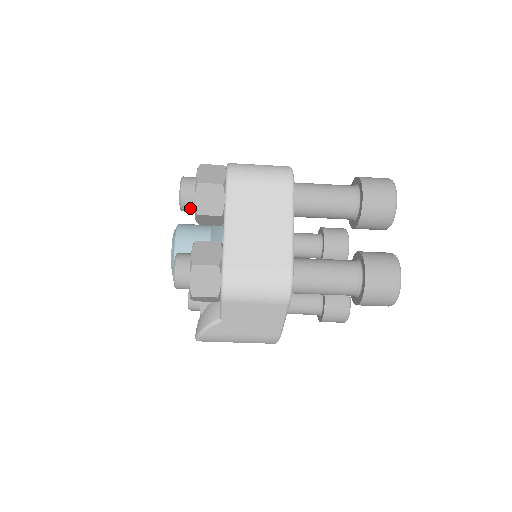
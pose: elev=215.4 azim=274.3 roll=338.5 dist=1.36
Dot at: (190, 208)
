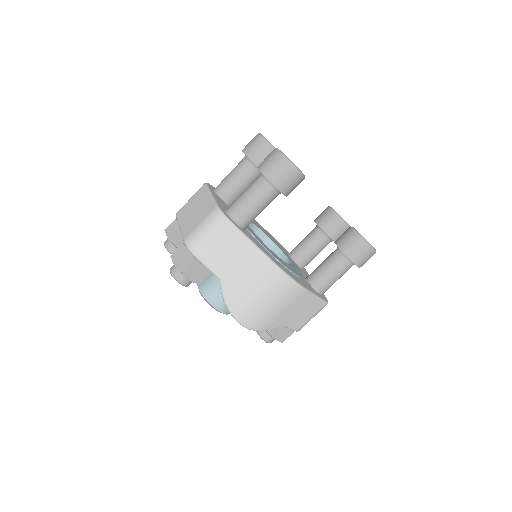
Dot at: (175, 249)
